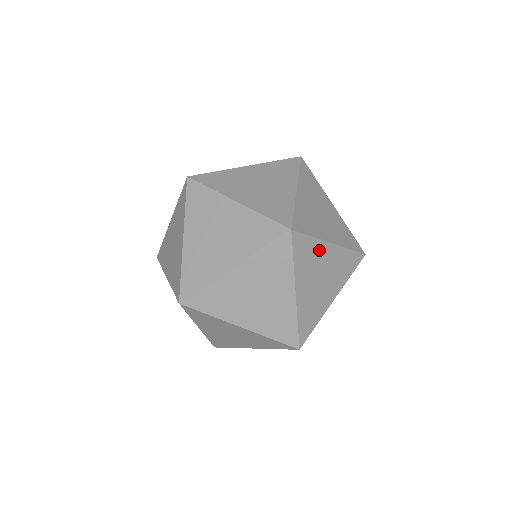
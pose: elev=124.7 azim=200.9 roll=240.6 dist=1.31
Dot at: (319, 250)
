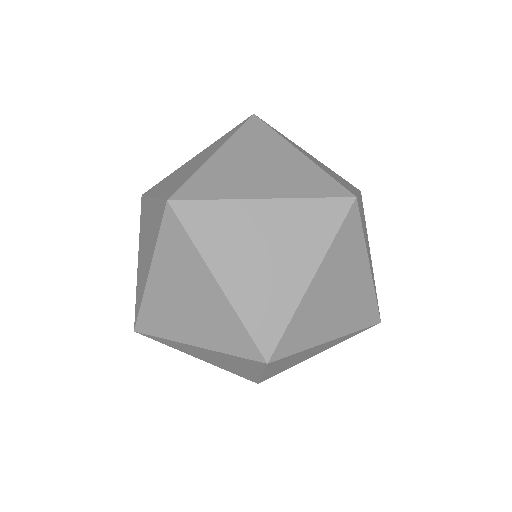
Dot at: (308, 351)
